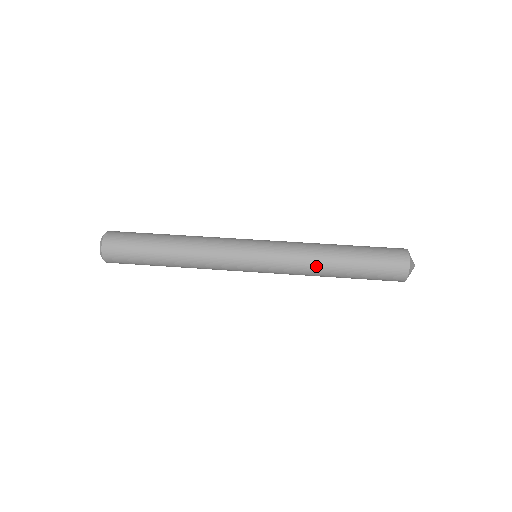
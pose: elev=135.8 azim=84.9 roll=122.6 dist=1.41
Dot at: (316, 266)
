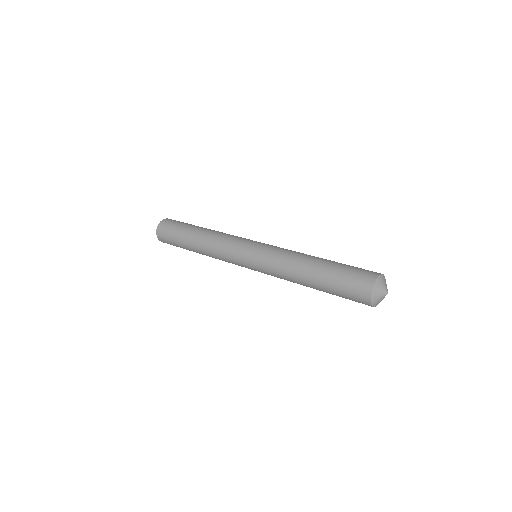
Dot at: (292, 277)
